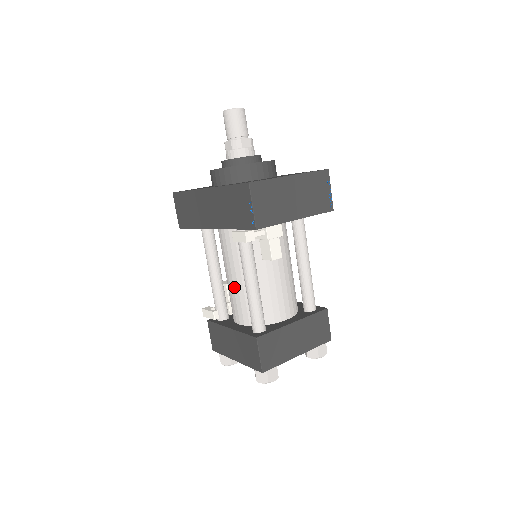
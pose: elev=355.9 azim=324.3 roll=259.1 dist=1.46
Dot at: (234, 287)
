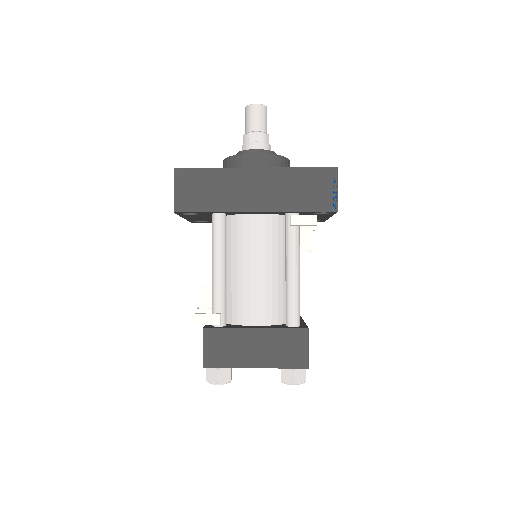
Dot at: (259, 281)
